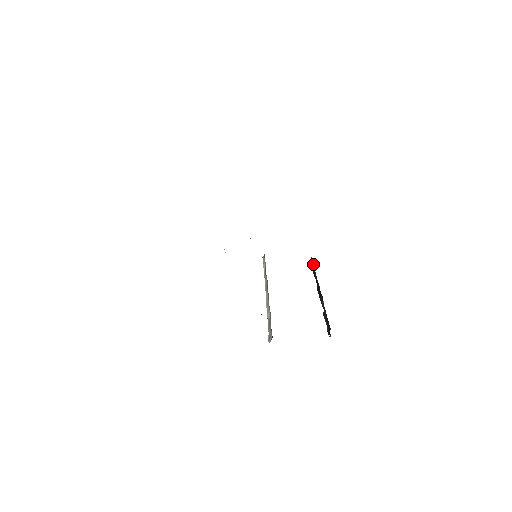
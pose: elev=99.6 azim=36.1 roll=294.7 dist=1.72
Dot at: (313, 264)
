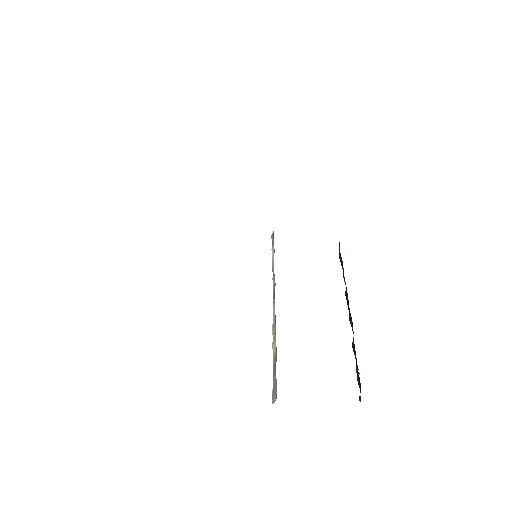
Dot at: (340, 254)
